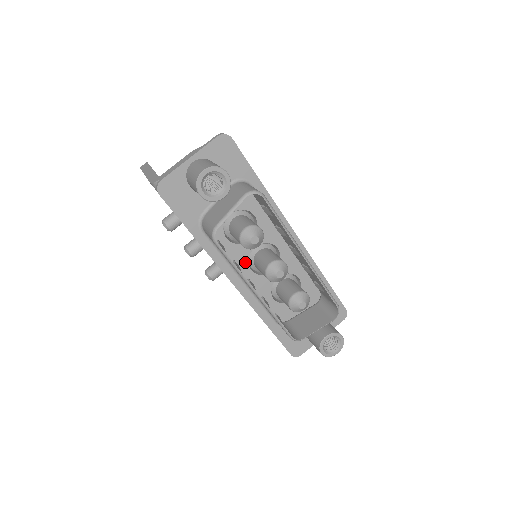
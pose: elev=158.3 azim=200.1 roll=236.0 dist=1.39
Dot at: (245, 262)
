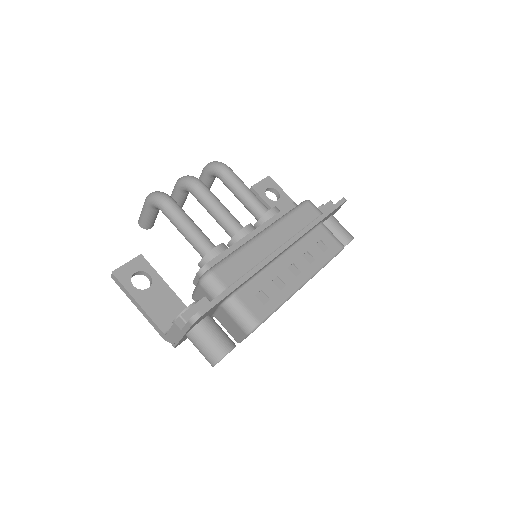
Dot at: occluded
